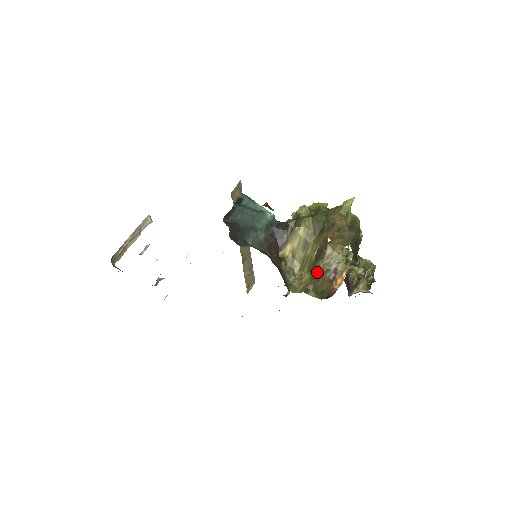
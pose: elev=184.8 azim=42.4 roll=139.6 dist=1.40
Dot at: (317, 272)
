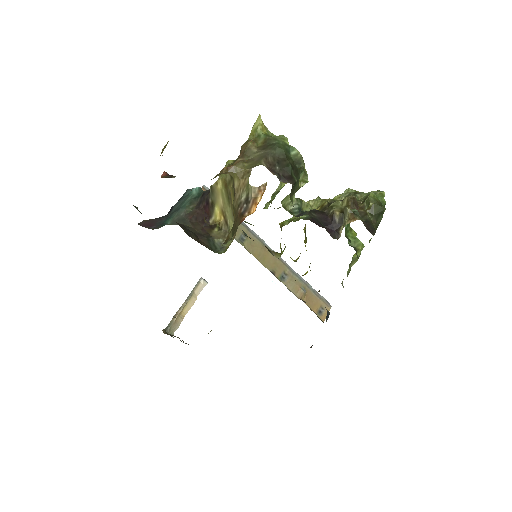
Dot at: occluded
